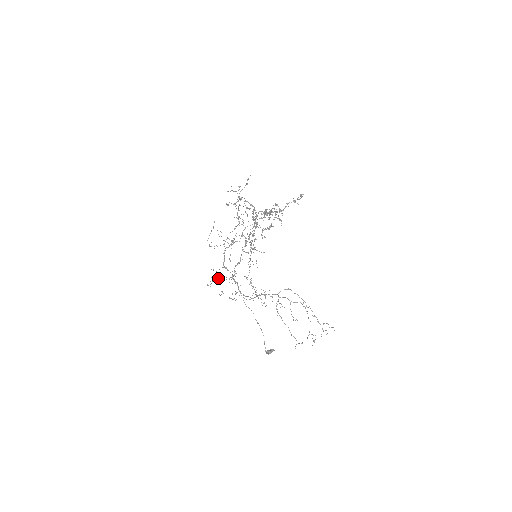
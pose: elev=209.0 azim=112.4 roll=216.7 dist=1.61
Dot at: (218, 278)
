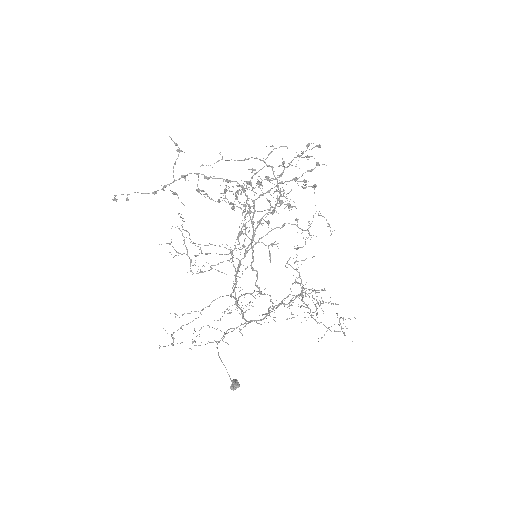
Dot at: (220, 318)
